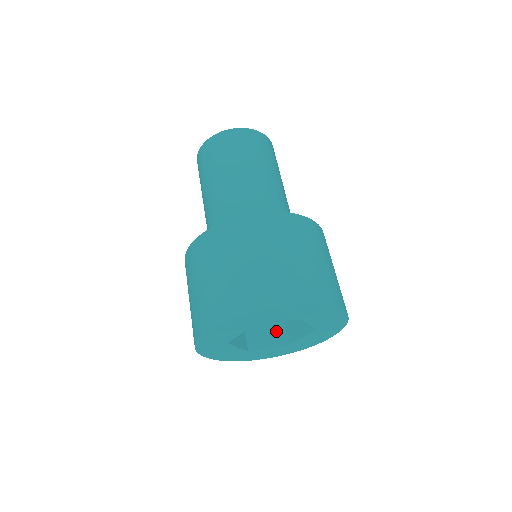
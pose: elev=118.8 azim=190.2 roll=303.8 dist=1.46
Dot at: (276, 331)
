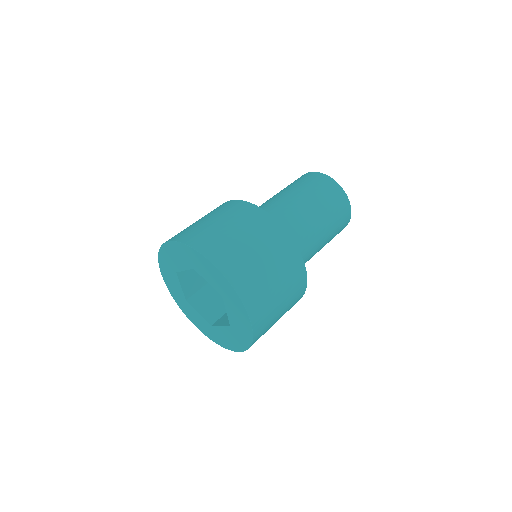
Dot at: occluded
